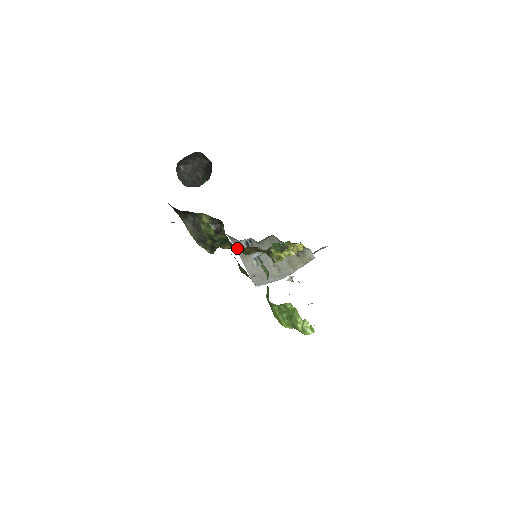
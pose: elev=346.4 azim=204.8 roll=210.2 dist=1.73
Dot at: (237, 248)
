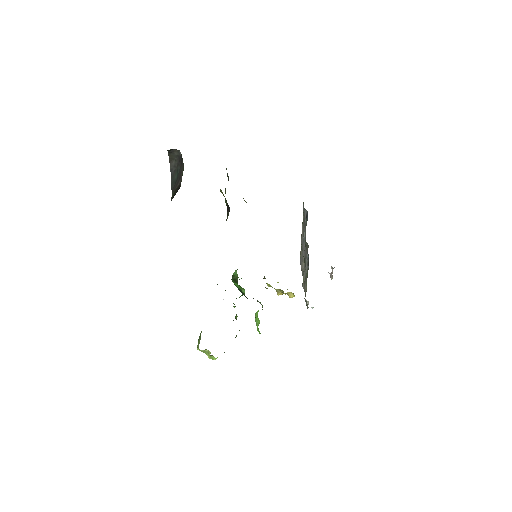
Dot at: occluded
